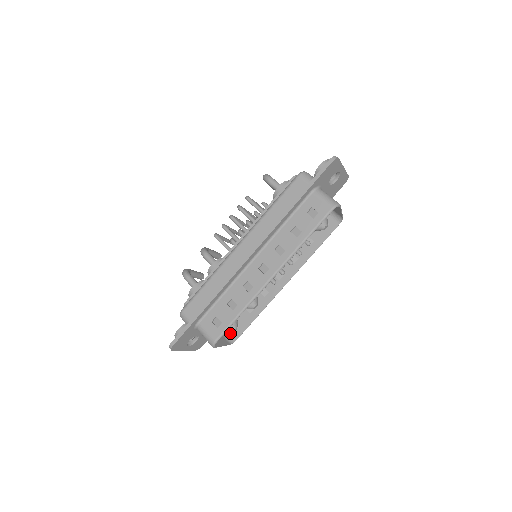
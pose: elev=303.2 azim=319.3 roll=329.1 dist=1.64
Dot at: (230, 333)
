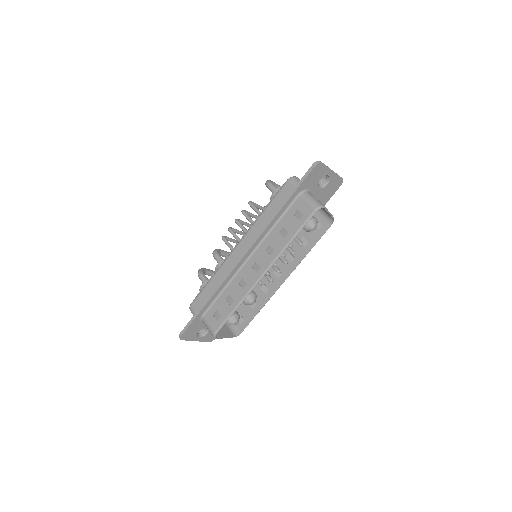
Dot at: (236, 327)
